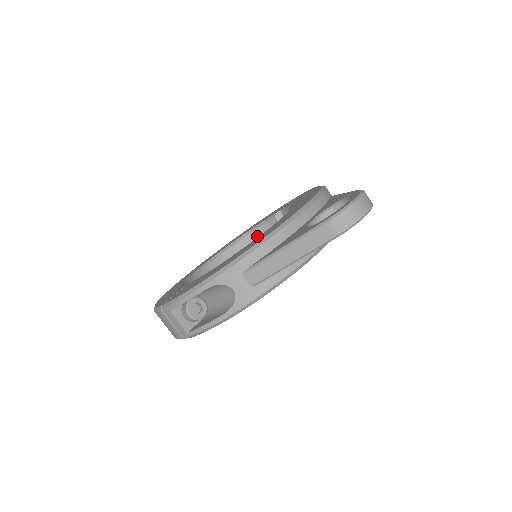
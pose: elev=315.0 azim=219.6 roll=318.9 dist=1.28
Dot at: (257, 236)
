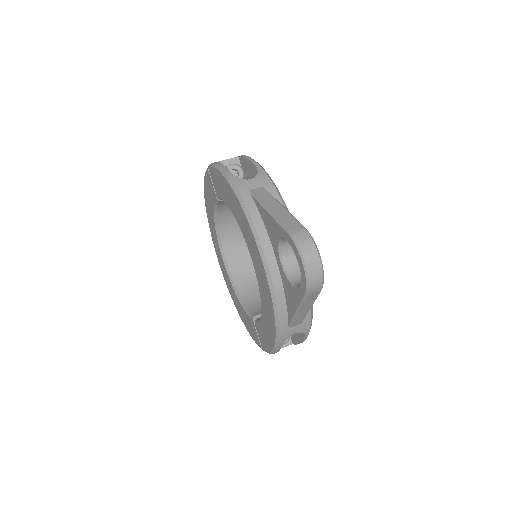
Dot at: (223, 213)
